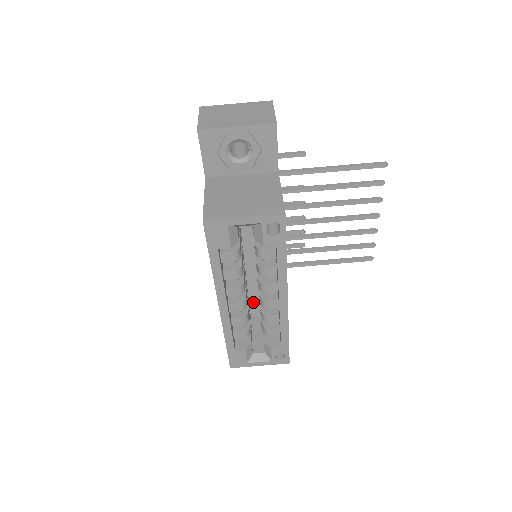
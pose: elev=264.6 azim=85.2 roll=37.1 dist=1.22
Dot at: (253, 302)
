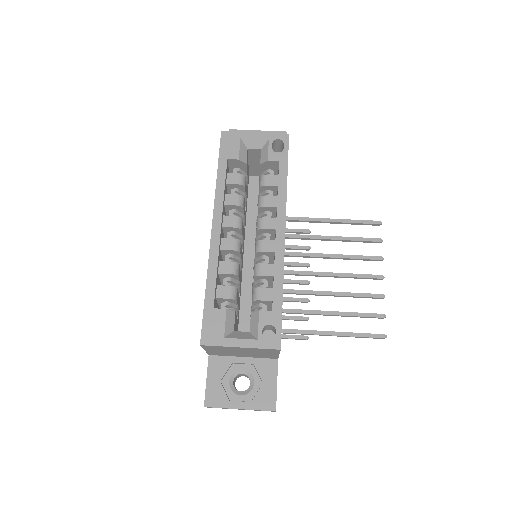
Dot at: (244, 315)
